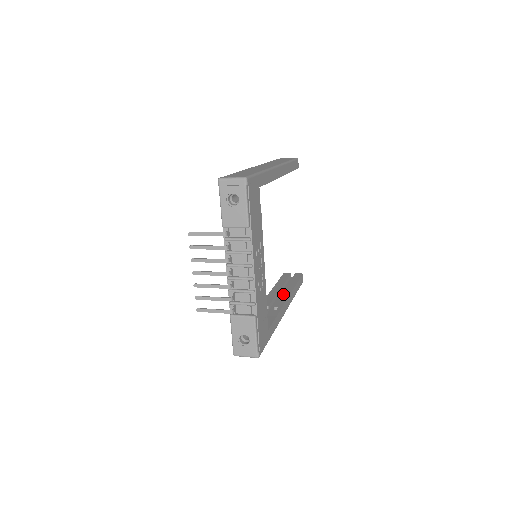
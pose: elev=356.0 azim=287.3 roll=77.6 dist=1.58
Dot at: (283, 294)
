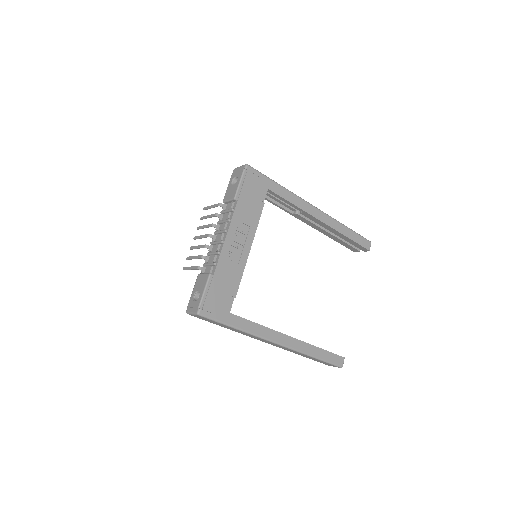
Dot at: occluded
